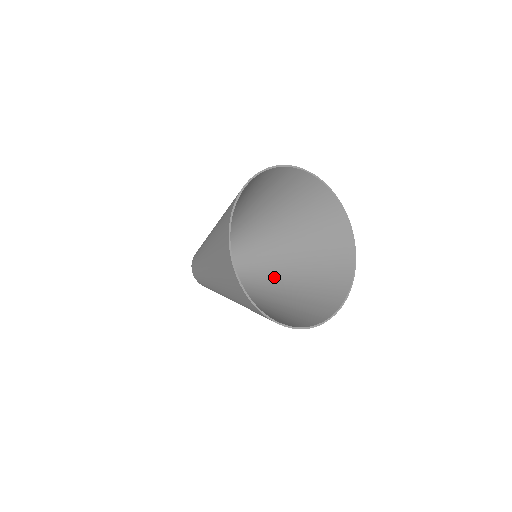
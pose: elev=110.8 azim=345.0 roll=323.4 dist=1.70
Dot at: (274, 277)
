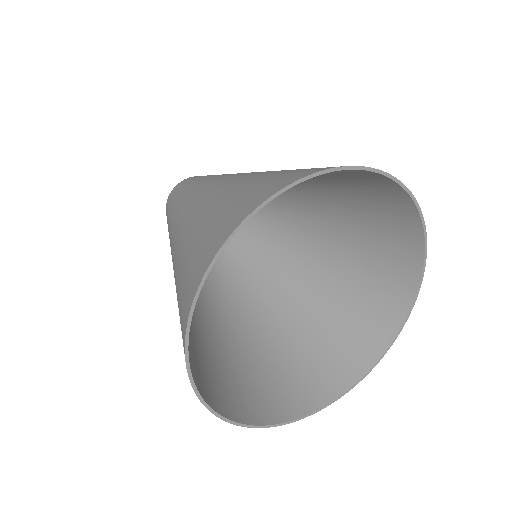
Dot at: (280, 267)
